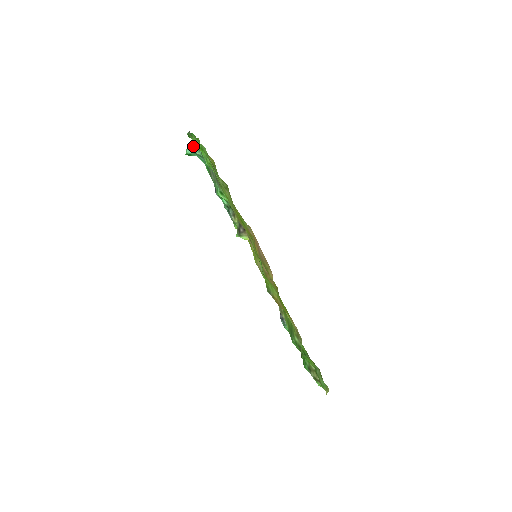
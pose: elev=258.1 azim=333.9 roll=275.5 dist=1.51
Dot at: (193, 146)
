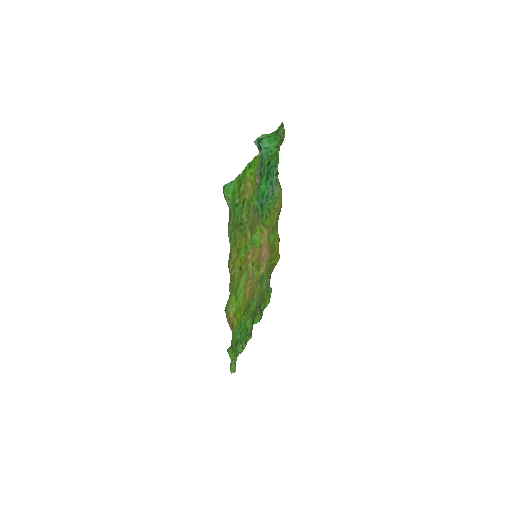
Dot at: (259, 147)
